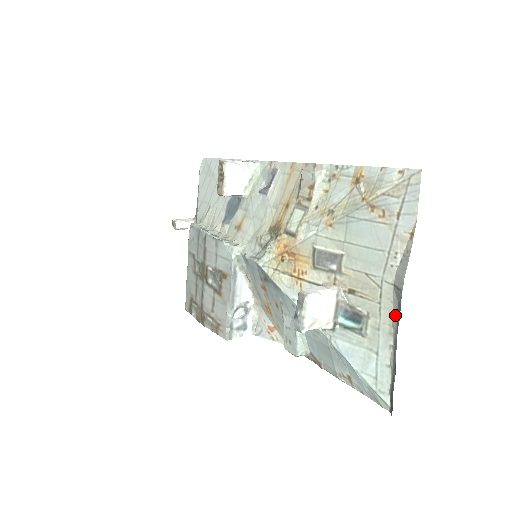
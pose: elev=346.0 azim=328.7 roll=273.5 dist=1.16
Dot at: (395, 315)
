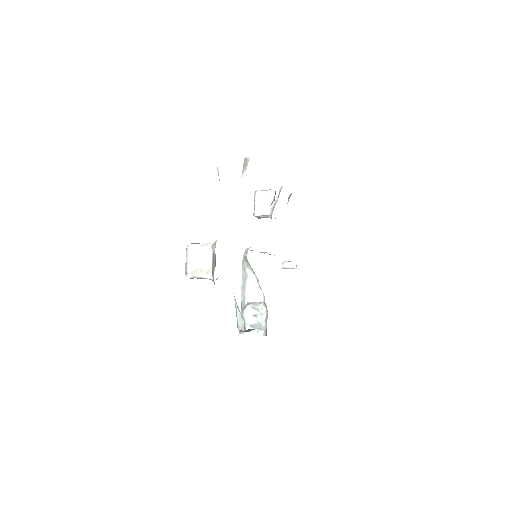
Dot at: occluded
